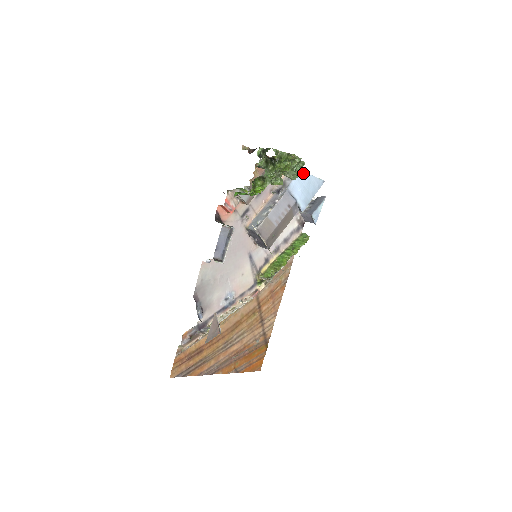
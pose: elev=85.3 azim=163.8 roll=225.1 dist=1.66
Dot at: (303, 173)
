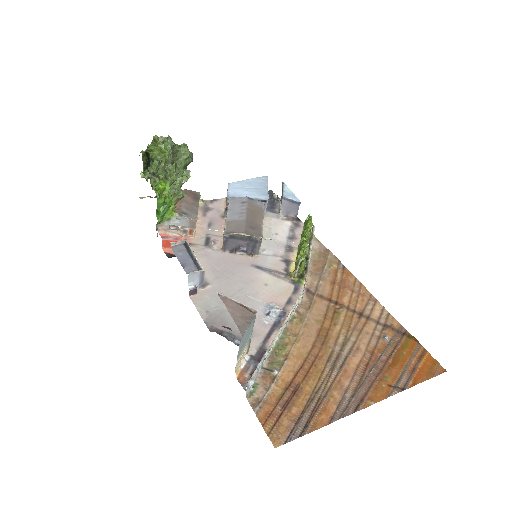
Dot at: (234, 183)
